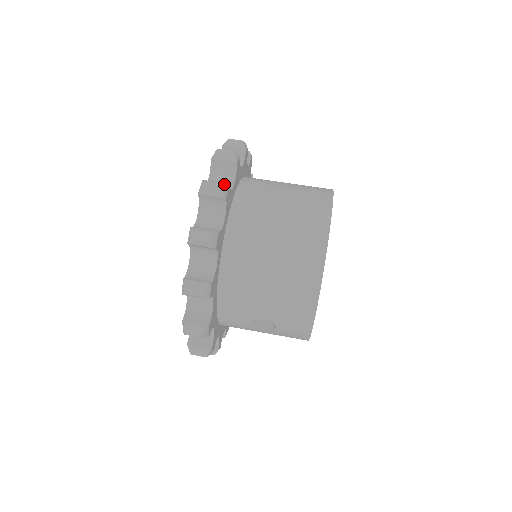
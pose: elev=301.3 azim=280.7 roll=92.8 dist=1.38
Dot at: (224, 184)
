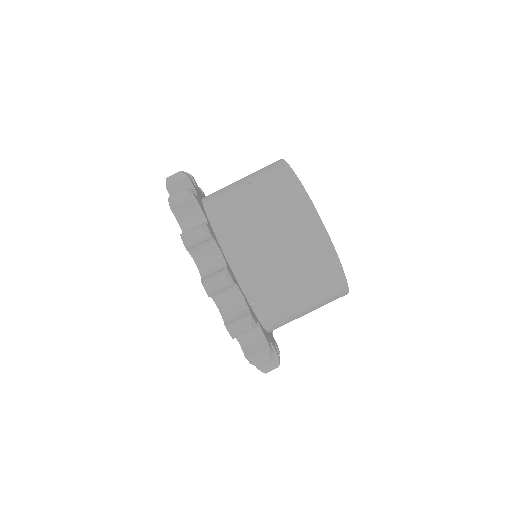
Dot at: (225, 276)
